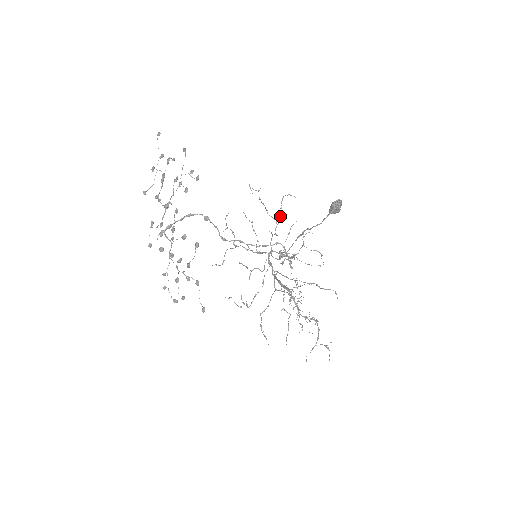
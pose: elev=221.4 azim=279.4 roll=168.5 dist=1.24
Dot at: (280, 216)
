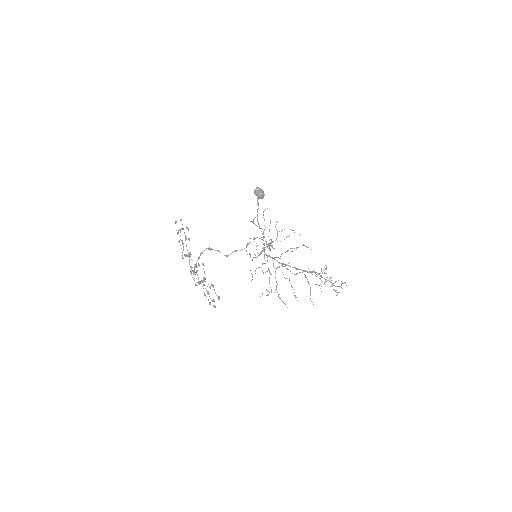
Dot at: occluded
